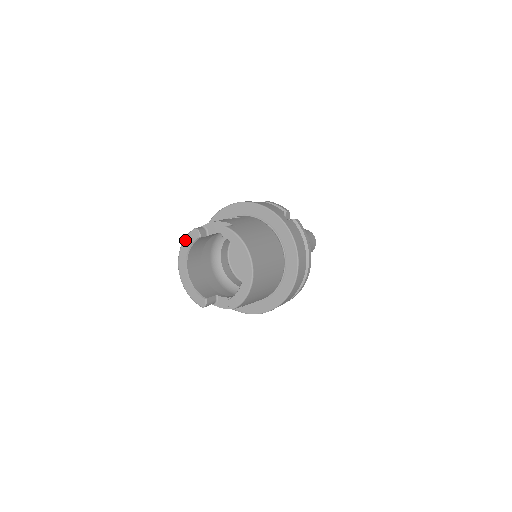
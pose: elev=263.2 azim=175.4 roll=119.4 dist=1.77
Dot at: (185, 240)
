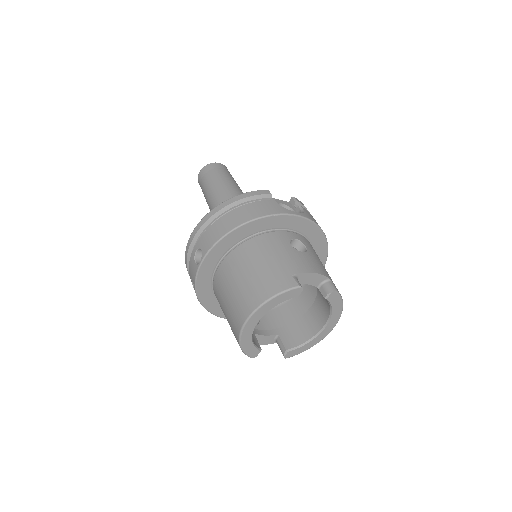
Dot at: (278, 297)
